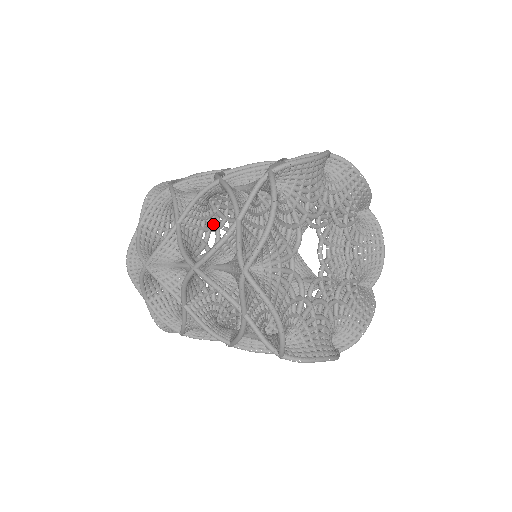
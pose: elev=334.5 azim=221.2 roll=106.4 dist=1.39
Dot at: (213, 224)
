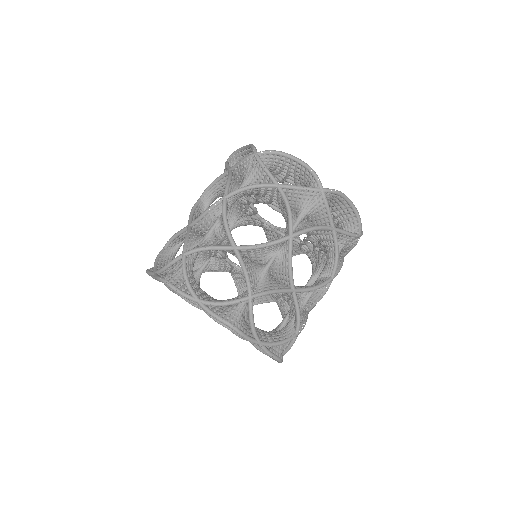
Dot at: occluded
